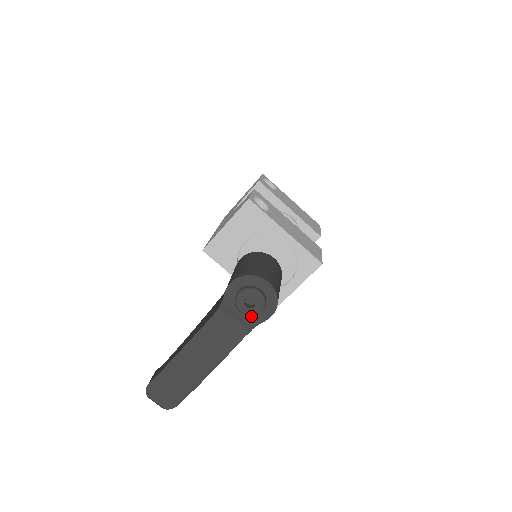
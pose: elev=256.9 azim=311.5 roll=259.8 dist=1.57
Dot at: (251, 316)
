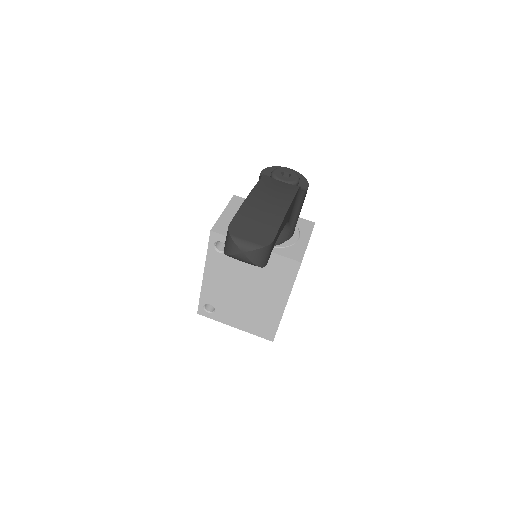
Dot at: occluded
